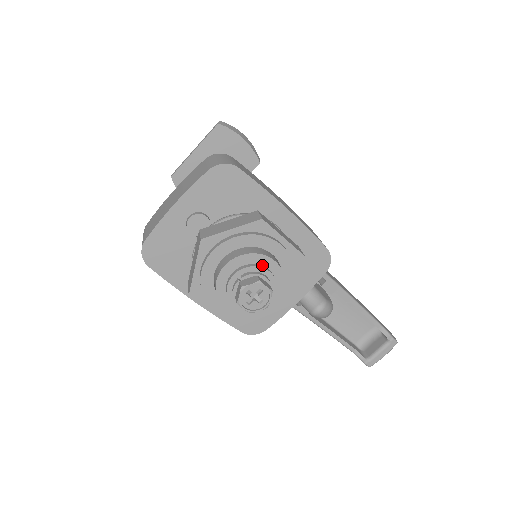
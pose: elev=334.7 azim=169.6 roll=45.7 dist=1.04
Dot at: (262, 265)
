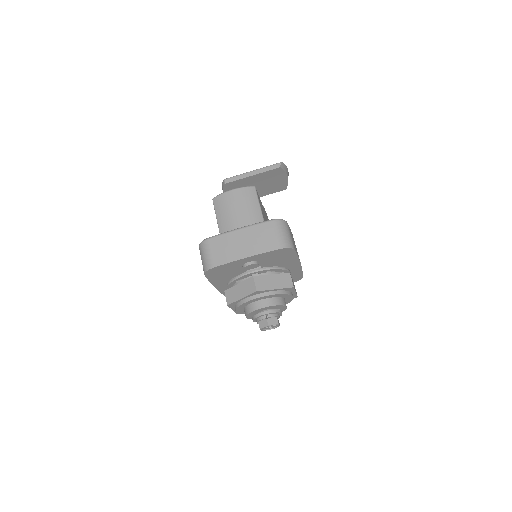
Dot at: (279, 308)
